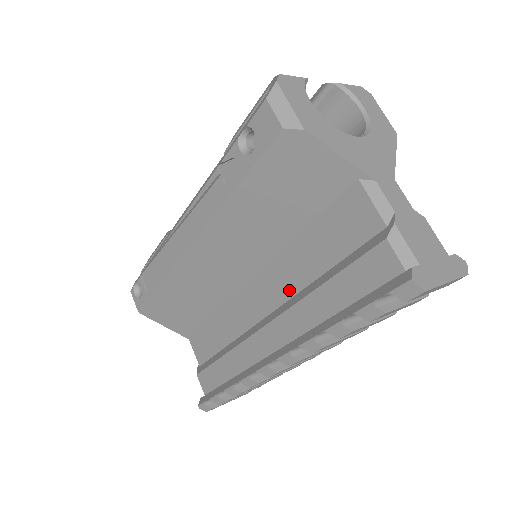
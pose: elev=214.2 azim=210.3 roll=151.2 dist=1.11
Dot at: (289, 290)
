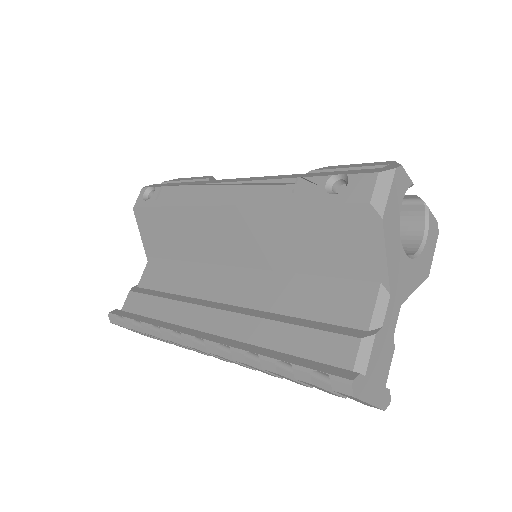
Dot at: (259, 303)
